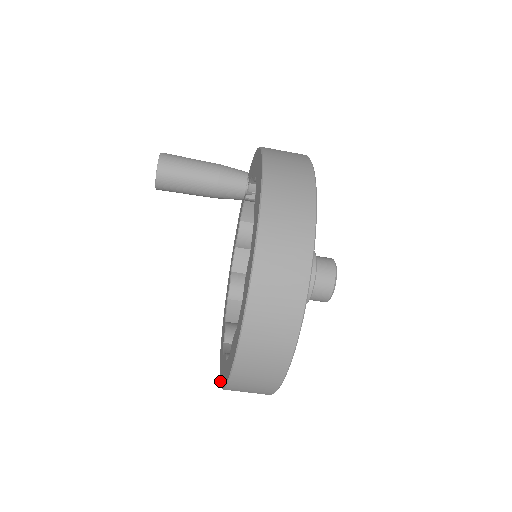
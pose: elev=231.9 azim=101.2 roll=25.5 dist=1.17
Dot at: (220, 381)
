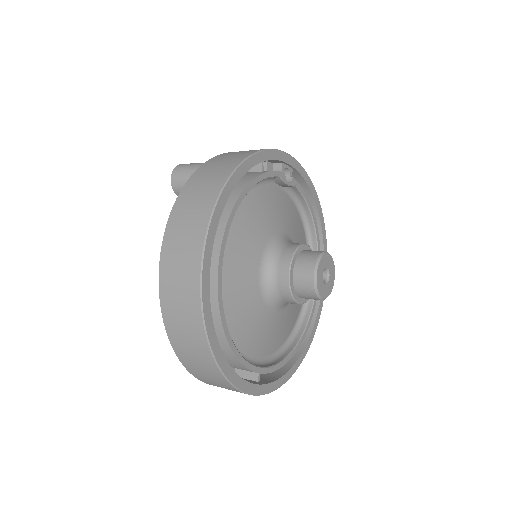
Dot at: occluded
